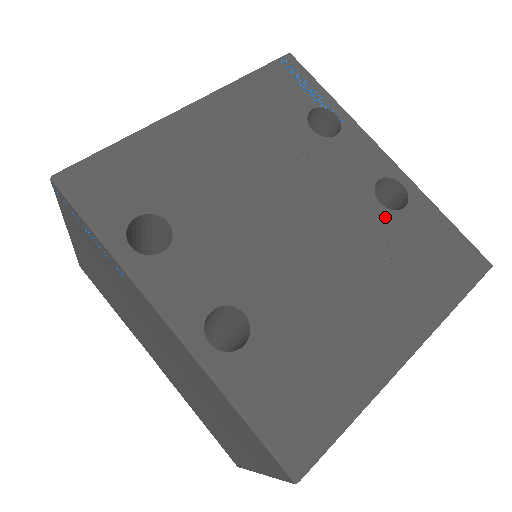
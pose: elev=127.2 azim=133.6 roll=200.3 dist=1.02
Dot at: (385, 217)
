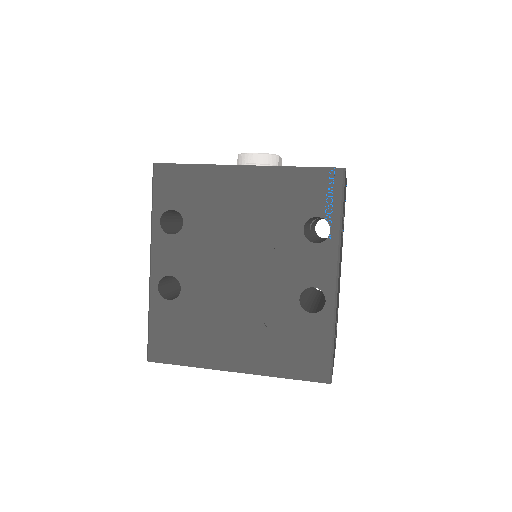
Dot at: (294, 308)
